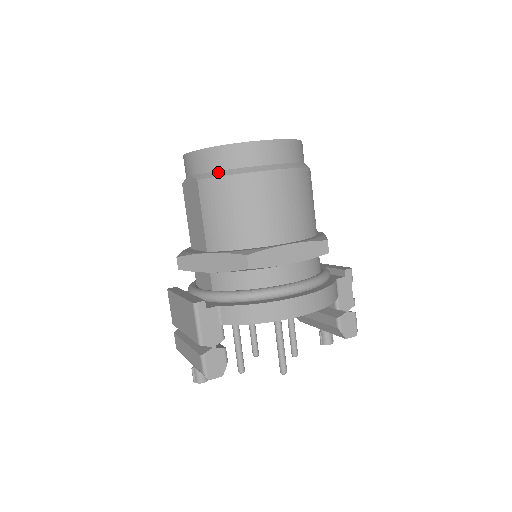
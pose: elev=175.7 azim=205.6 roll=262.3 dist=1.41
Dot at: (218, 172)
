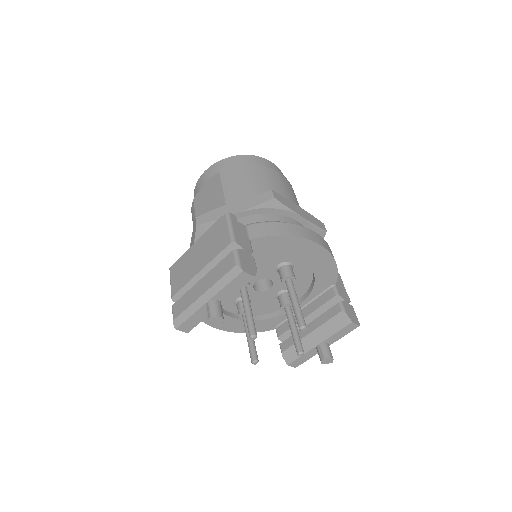
Dot at: occluded
